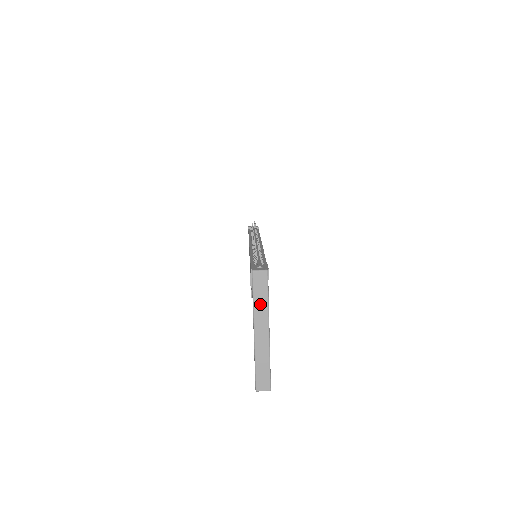
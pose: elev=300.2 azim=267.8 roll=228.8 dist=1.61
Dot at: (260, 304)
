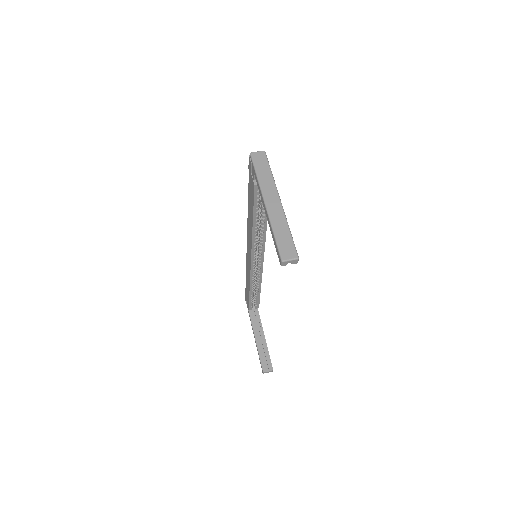
Dot at: (264, 177)
